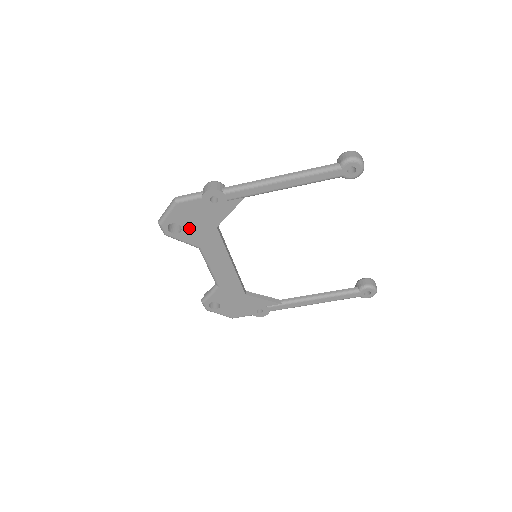
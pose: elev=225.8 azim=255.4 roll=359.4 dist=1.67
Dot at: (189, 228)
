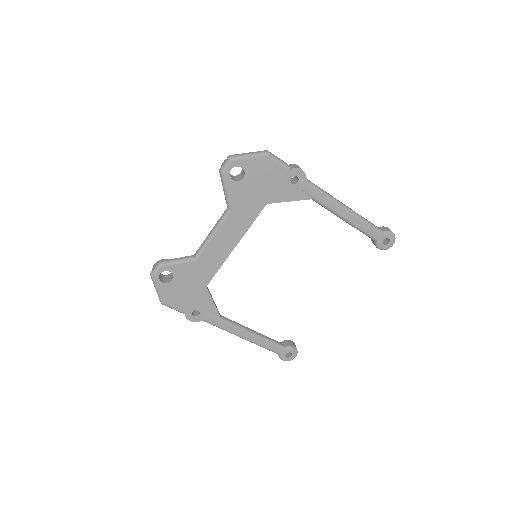
Dot at: (248, 184)
